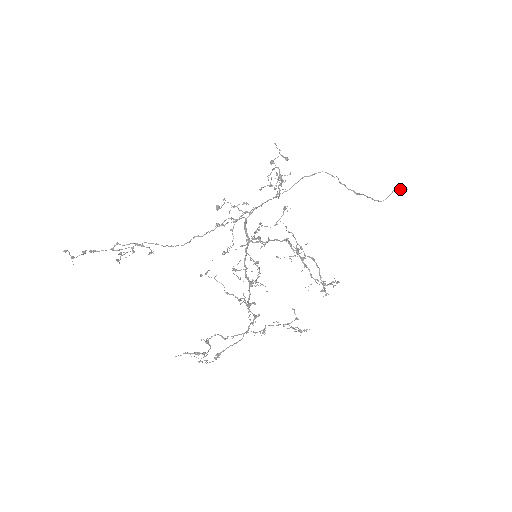
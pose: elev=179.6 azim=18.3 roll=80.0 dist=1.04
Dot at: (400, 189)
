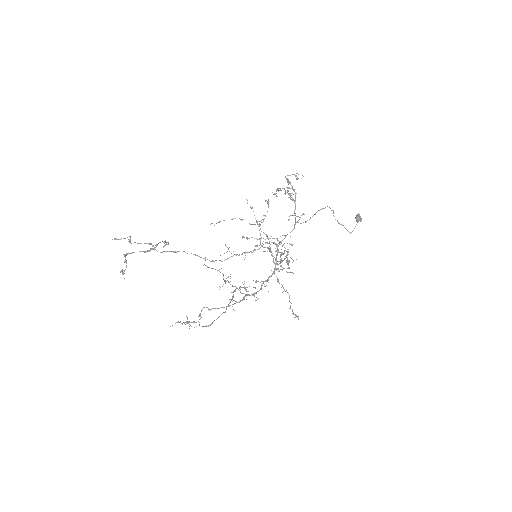
Dot at: (360, 220)
